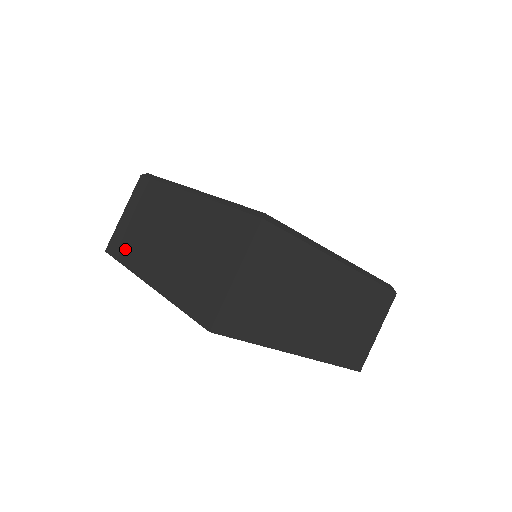
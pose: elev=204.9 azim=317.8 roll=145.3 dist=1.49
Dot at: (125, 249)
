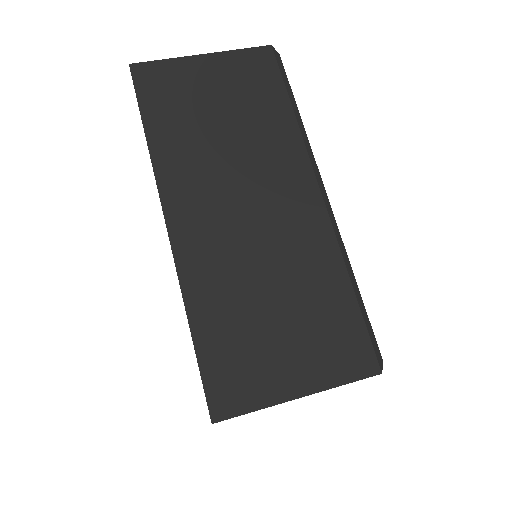
Dot at: (167, 117)
